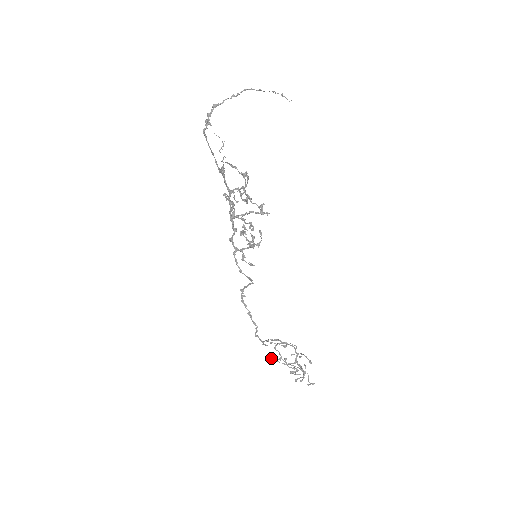
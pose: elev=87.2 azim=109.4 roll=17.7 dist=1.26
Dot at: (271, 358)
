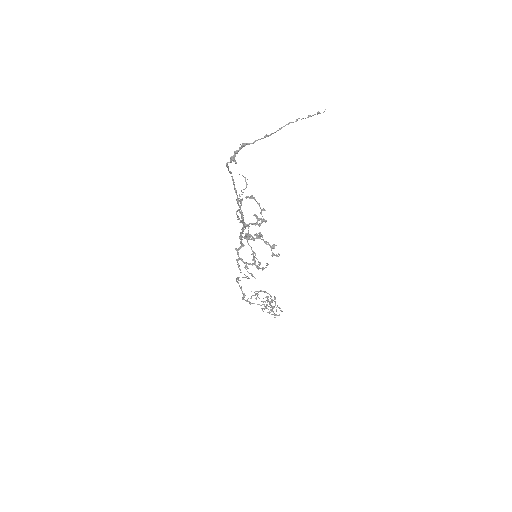
Dot at: (250, 303)
